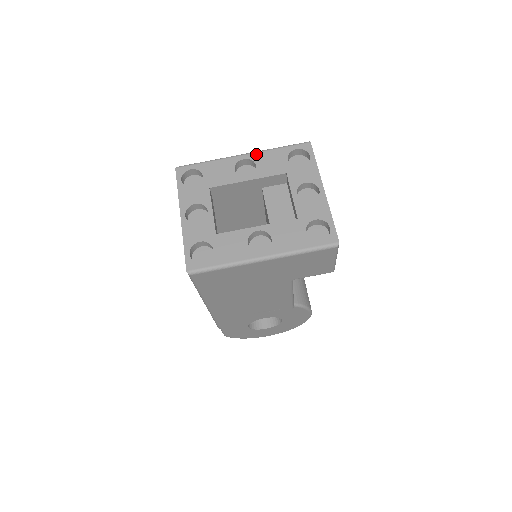
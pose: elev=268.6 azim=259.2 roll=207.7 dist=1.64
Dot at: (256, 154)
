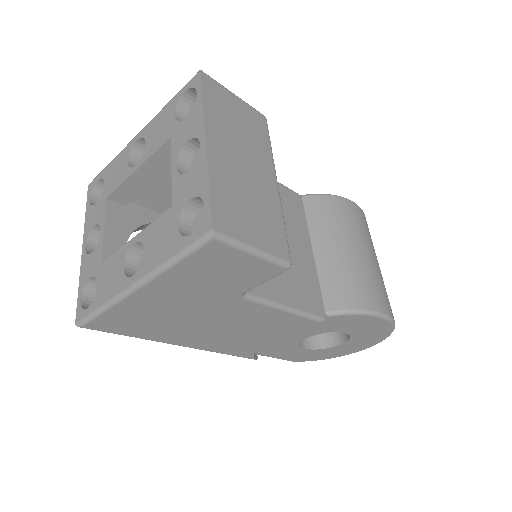
Dot at: (147, 126)
